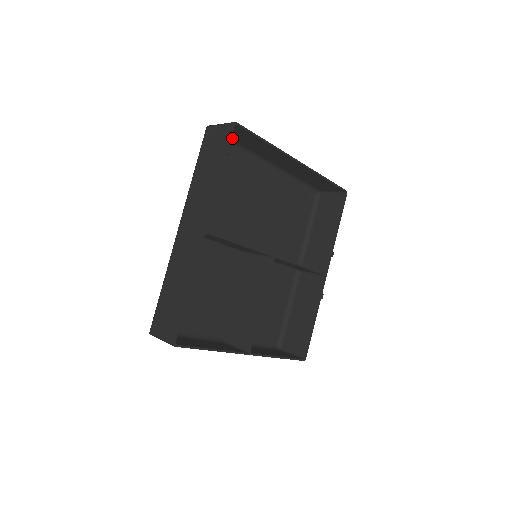
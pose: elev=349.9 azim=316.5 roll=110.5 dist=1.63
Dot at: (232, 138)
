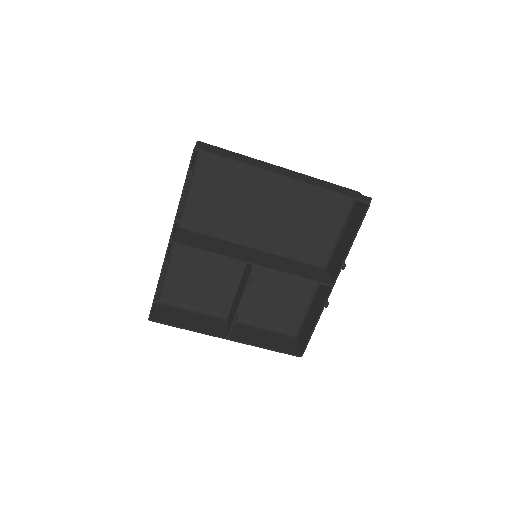
Dot at: occluded
